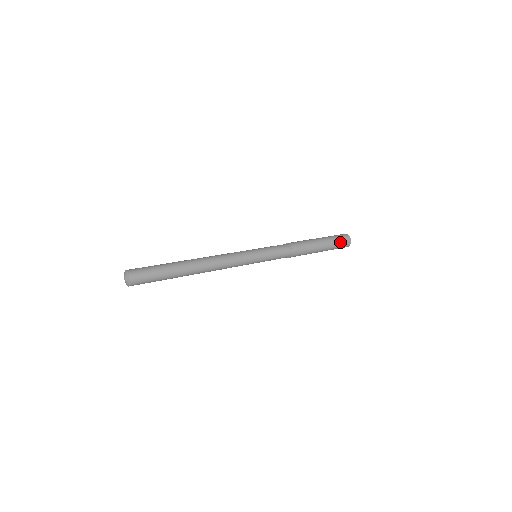
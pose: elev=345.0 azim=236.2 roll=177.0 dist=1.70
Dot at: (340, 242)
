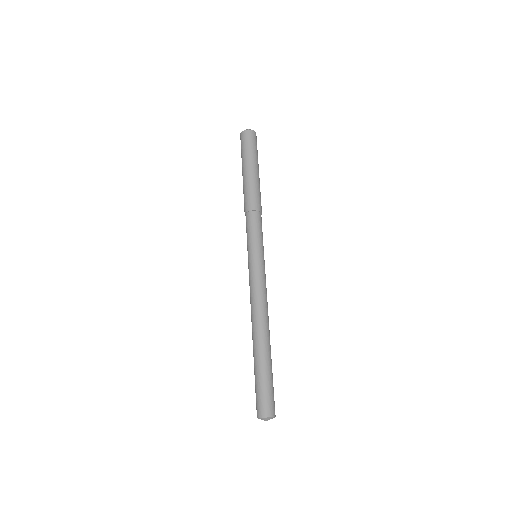
Dot at: (255, 146)
